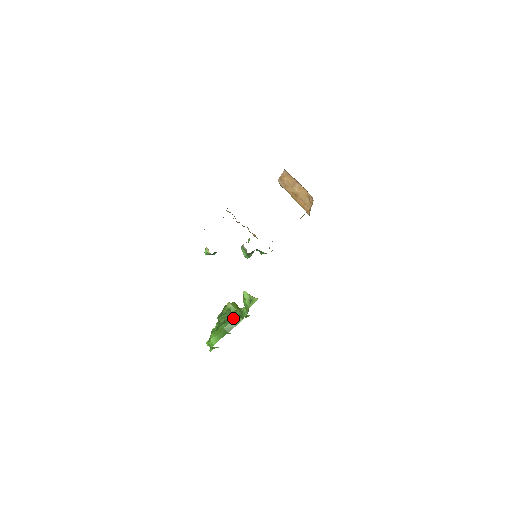
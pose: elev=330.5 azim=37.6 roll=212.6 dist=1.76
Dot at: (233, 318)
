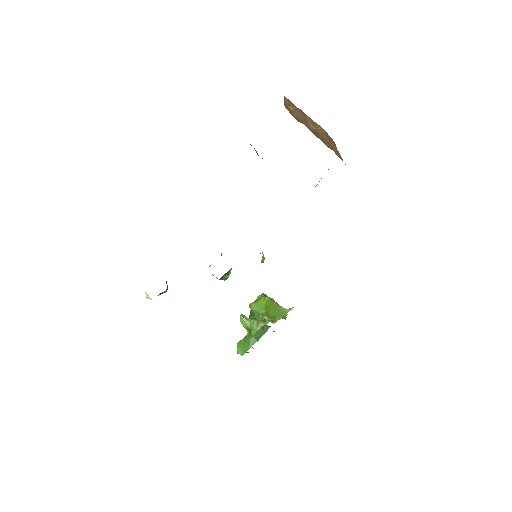
Dot at: occluded
